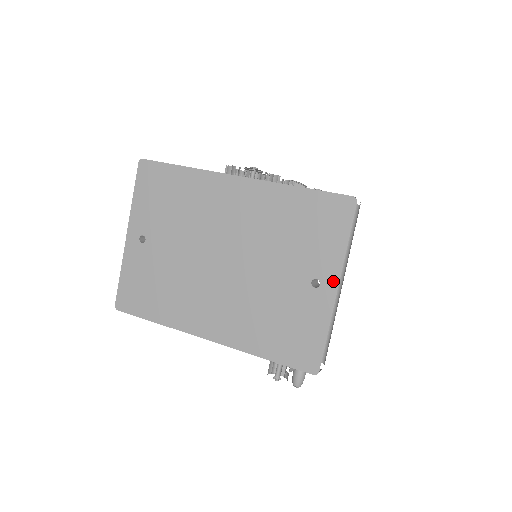
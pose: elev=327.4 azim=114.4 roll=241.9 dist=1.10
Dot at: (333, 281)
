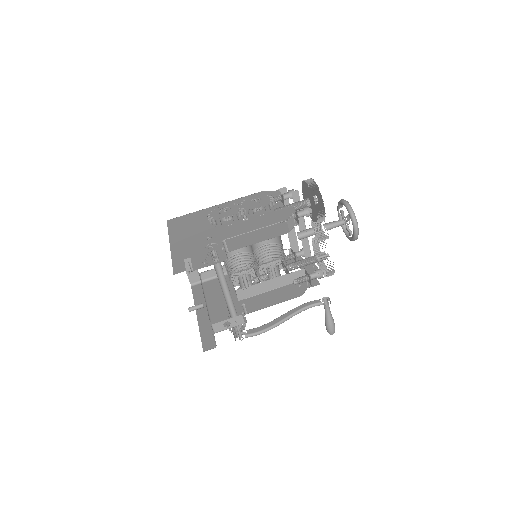
Dot at: occluded
